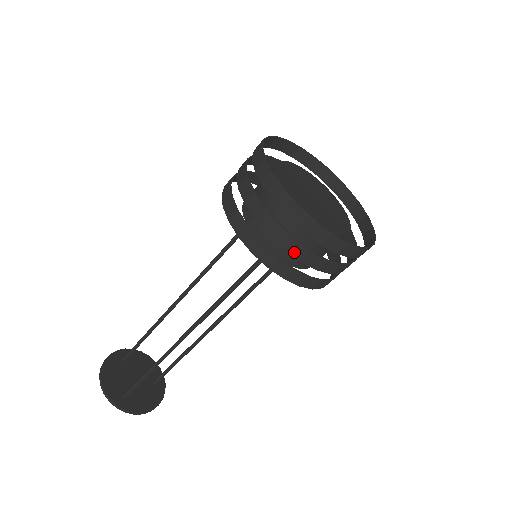
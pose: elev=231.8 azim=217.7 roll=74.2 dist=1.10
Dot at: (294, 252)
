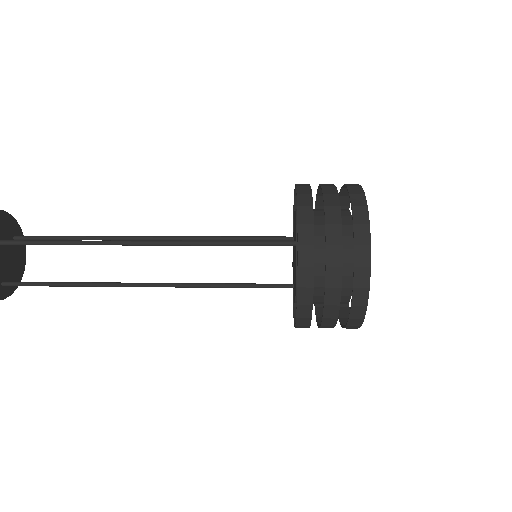
Dot at: (320, 323)
